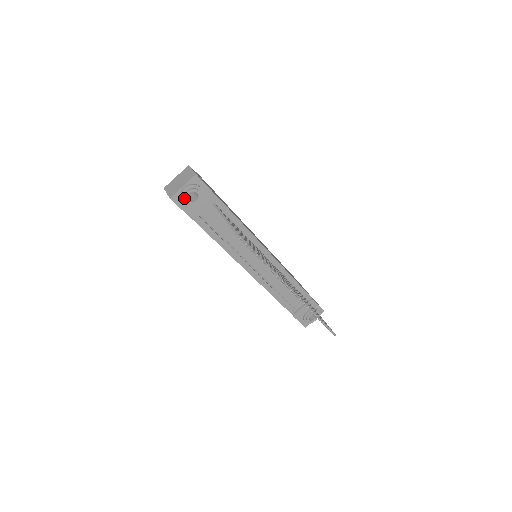
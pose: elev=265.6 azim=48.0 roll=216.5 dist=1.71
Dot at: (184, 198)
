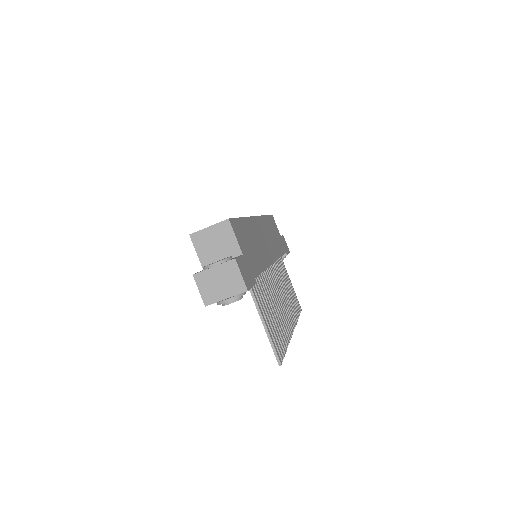
Dot at: (223, 305)
